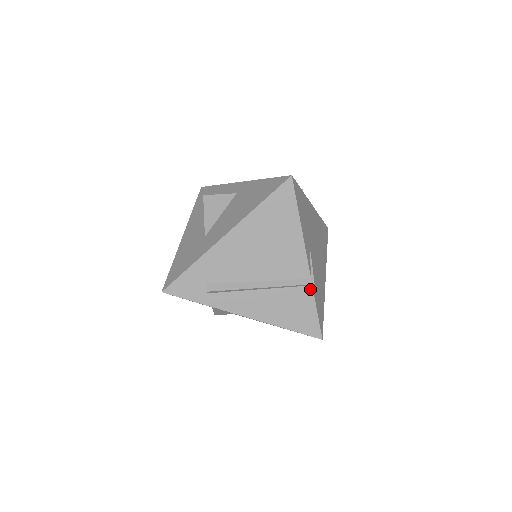
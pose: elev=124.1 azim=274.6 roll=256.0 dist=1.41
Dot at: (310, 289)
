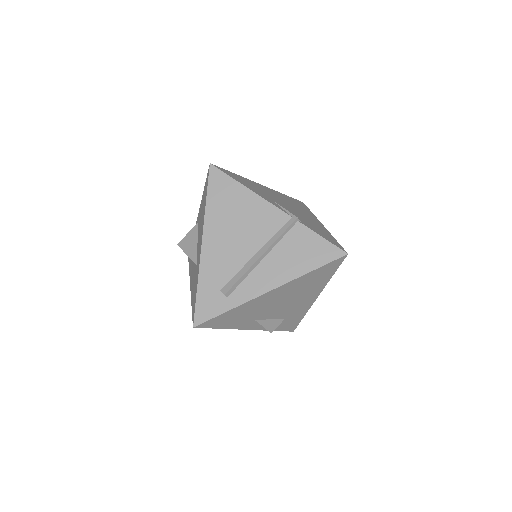
Dot at: (299, 225)
